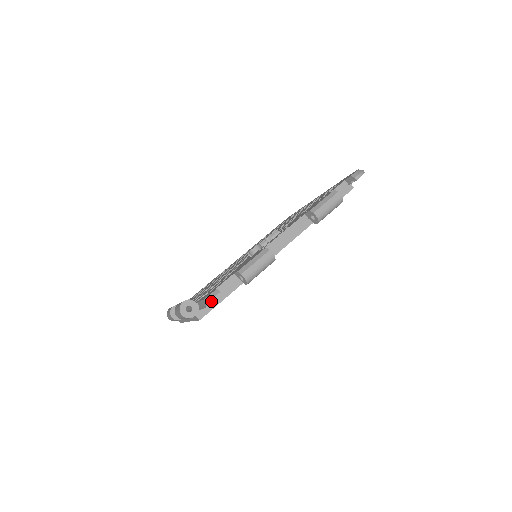
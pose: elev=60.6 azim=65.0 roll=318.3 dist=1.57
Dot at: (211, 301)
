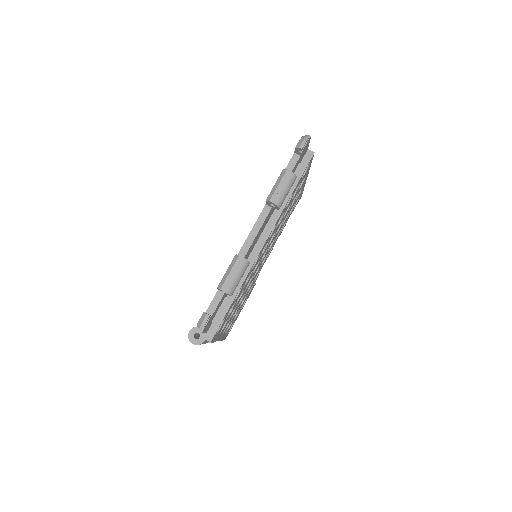
Dot at: (202, 325)
